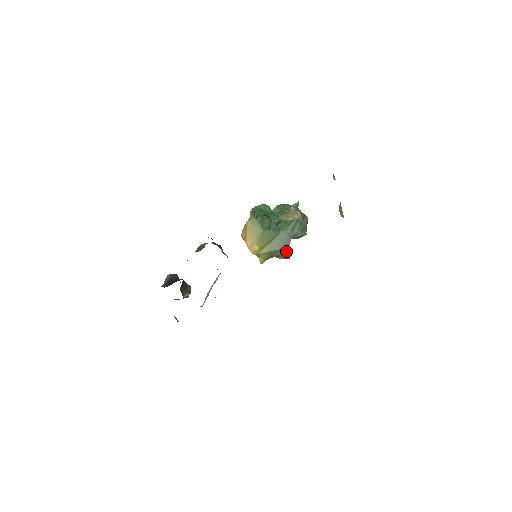
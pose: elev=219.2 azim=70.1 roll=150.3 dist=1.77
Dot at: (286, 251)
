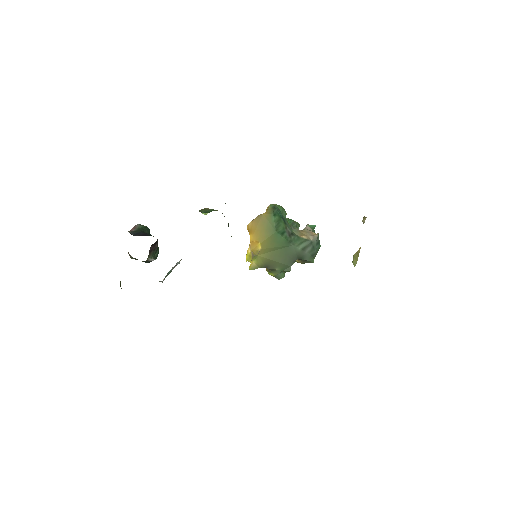
Dot at: (286, 269)
